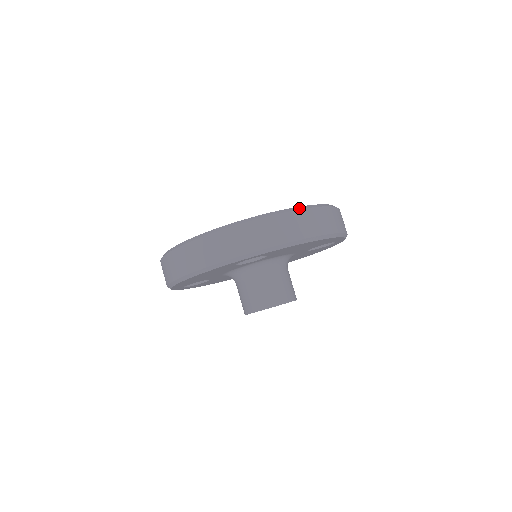
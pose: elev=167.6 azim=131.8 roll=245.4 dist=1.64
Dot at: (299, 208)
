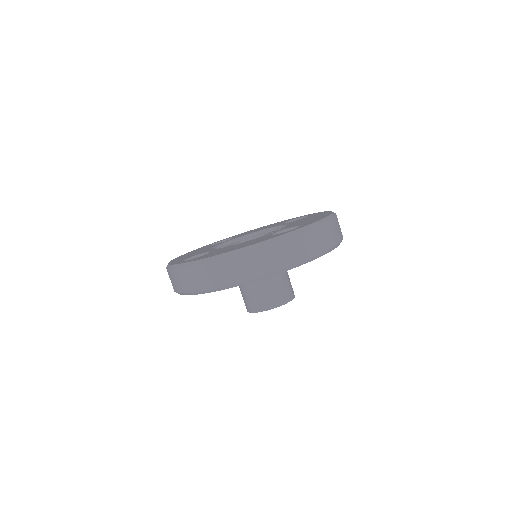
Dot at: (333, 215)
